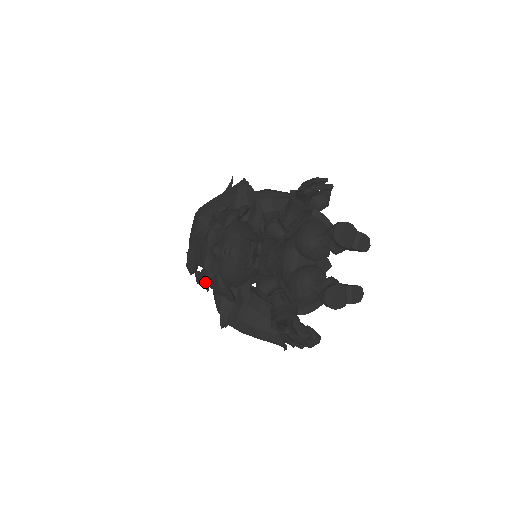
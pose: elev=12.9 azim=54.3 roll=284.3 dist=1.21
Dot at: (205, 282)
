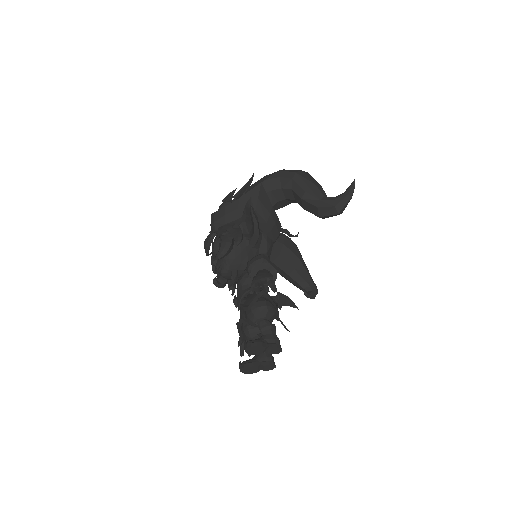
Dot at: (213, 270)
